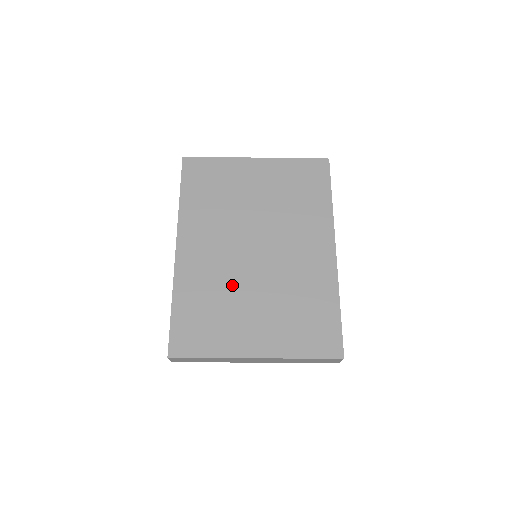
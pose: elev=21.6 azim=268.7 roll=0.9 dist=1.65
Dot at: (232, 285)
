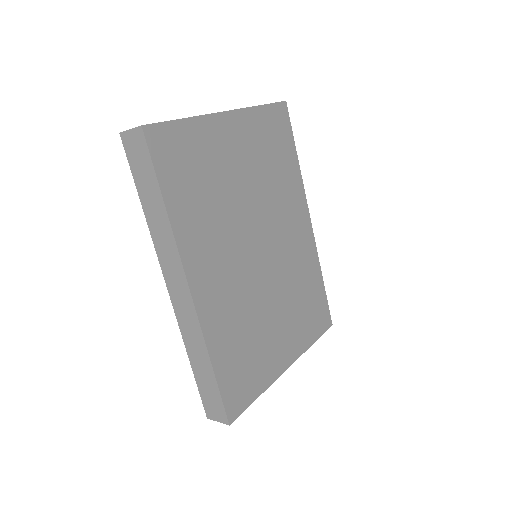
Dot at: (254, 306)
